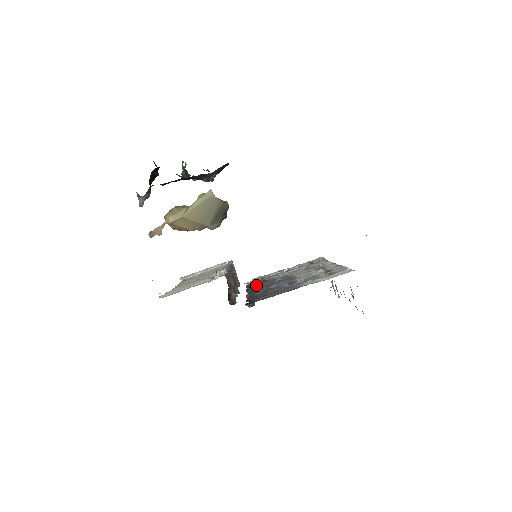
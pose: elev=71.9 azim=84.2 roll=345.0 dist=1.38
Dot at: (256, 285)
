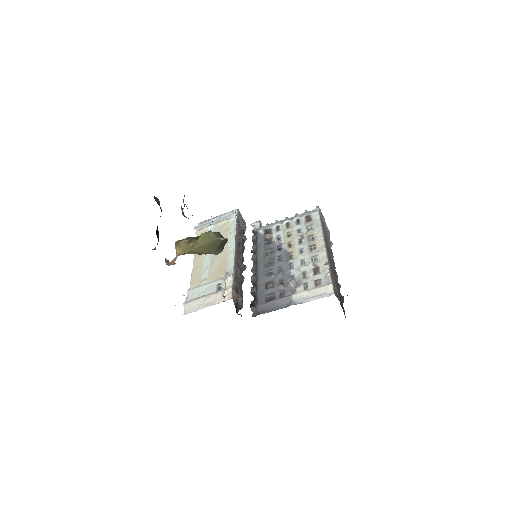
Dot at: (259, 254)
